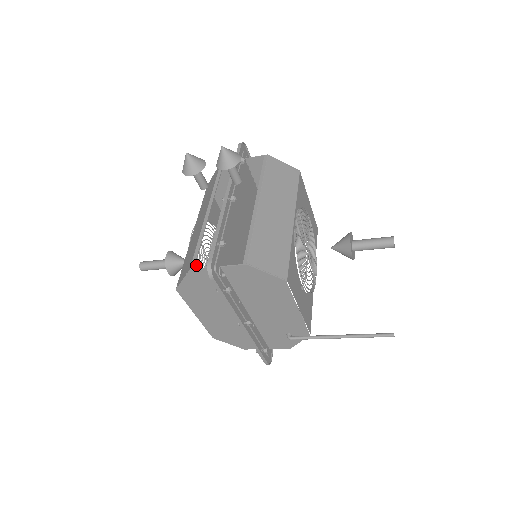
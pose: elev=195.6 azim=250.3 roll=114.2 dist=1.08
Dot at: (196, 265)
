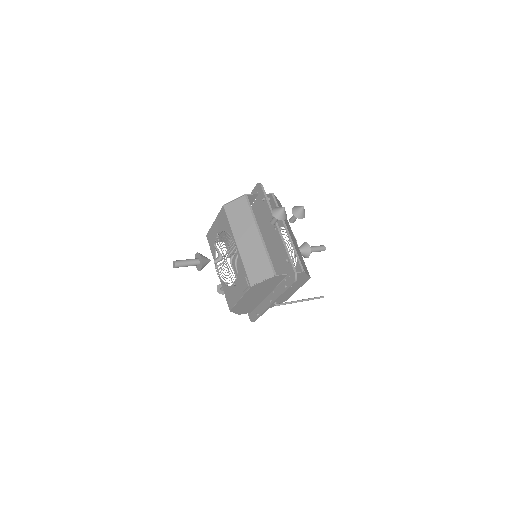
Dot at: occluded
